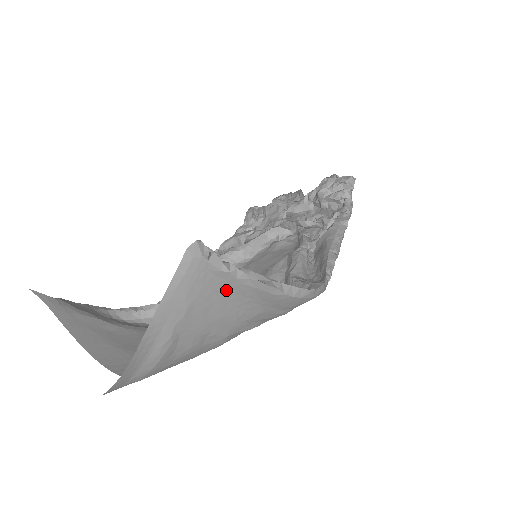
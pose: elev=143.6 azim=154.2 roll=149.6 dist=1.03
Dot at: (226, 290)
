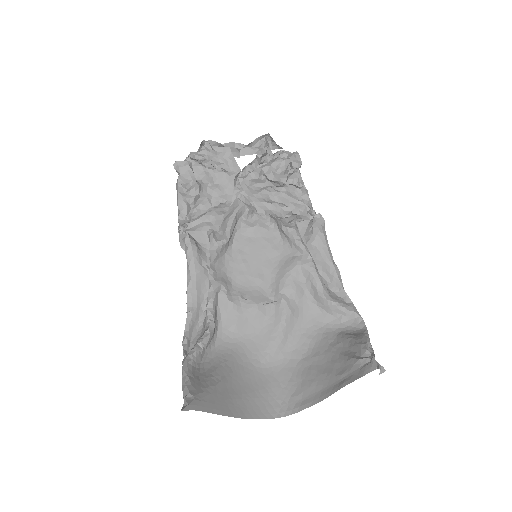
Dot at: occluded
